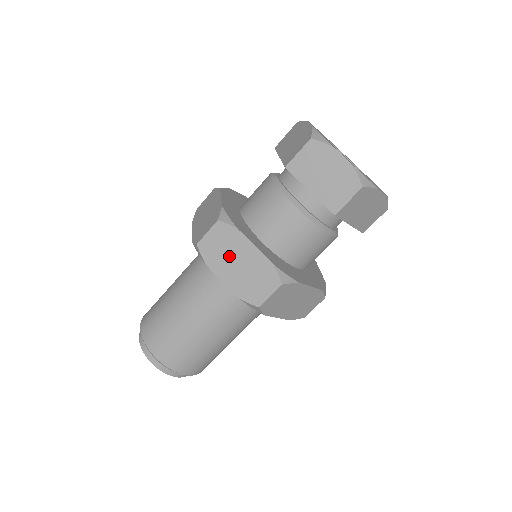
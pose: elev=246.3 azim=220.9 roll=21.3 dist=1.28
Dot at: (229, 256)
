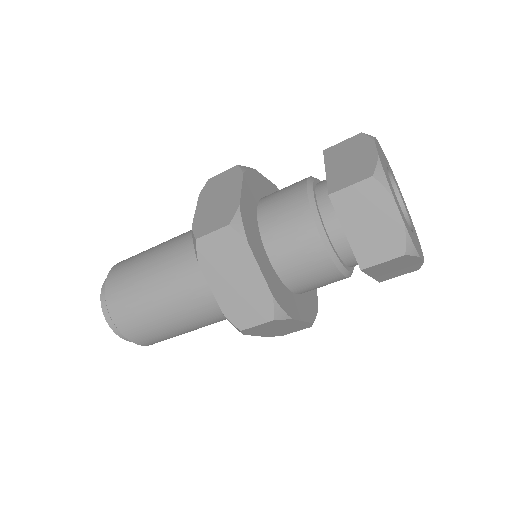
Dot at: (272, 328)
